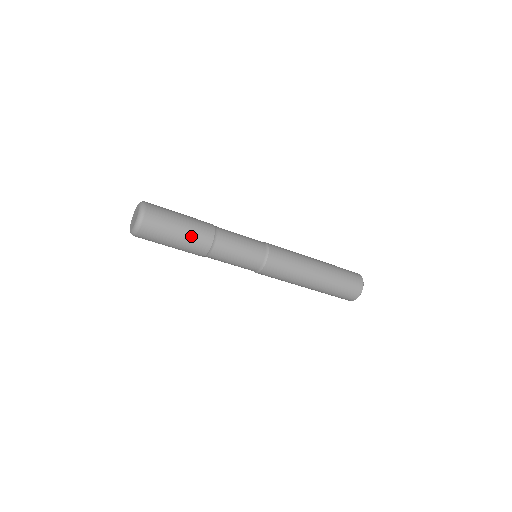
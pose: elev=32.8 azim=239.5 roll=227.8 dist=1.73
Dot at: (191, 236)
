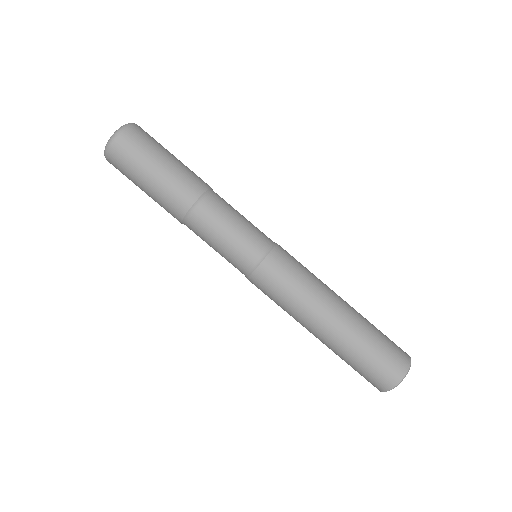
Dot at: (177, 174)
